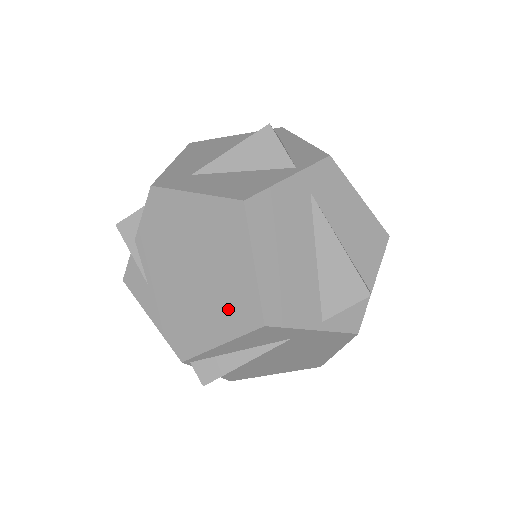
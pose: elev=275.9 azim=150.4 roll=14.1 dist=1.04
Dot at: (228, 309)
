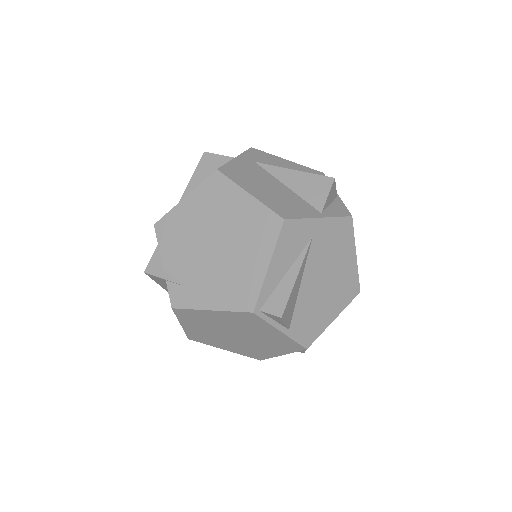
Dot at: (255, 237)
